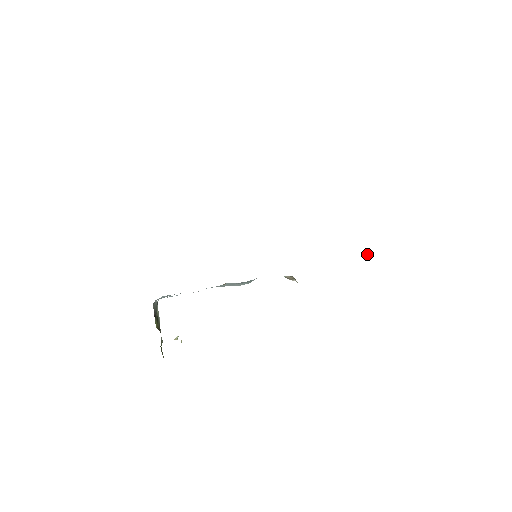
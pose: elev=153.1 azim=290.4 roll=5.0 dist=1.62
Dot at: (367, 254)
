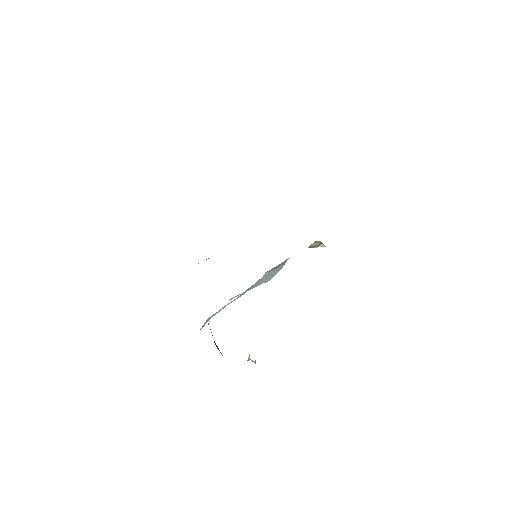
Dot at: occluded
